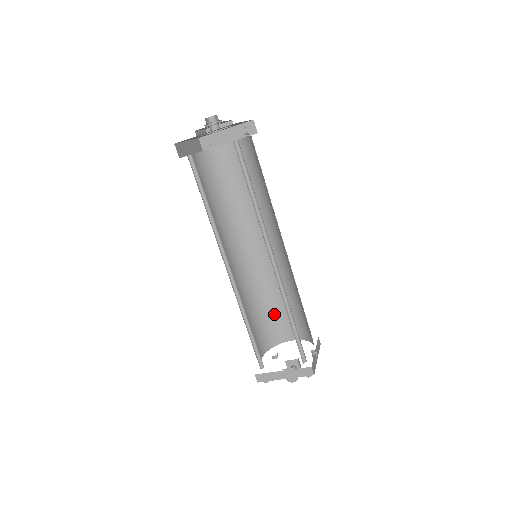
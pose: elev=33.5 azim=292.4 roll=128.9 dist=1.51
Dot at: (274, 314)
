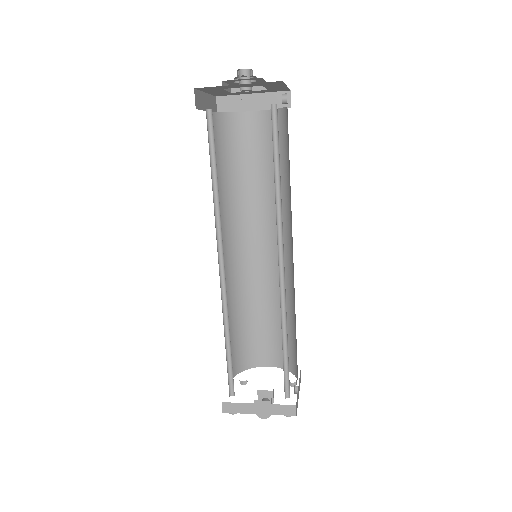
Dot at: (255, 331)
